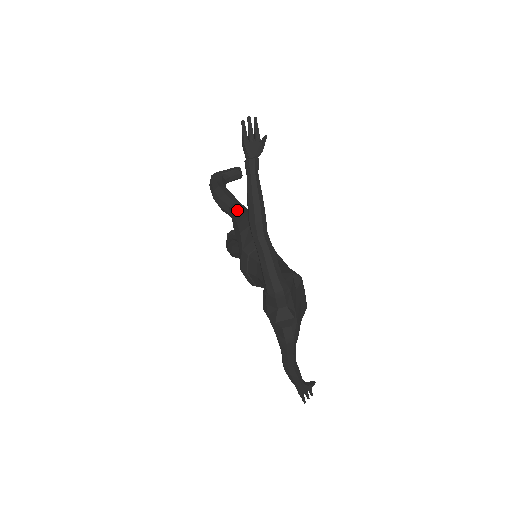
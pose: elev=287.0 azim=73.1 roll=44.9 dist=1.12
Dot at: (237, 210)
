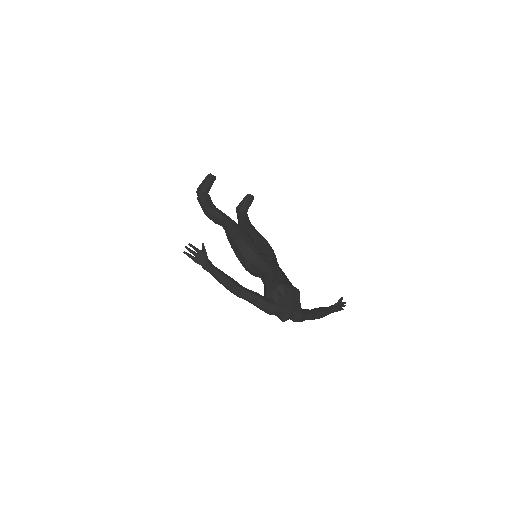
Dot at: (226, 230)
